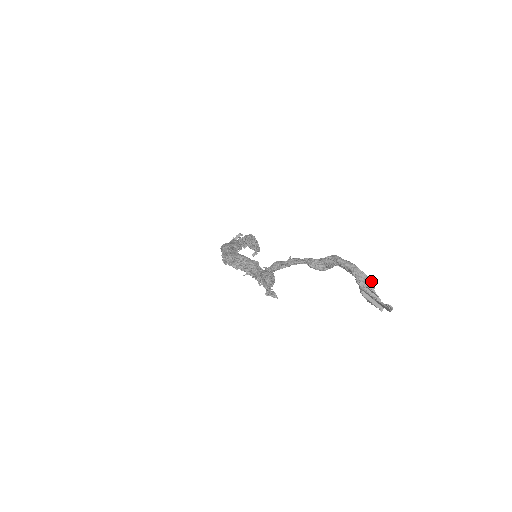
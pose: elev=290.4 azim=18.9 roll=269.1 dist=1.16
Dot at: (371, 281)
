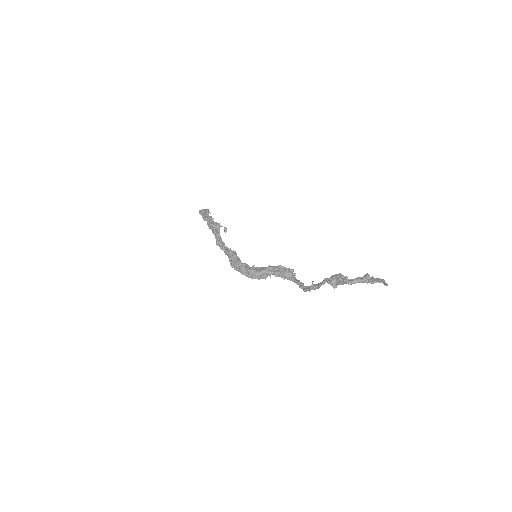
Dot at: (367, 276)
